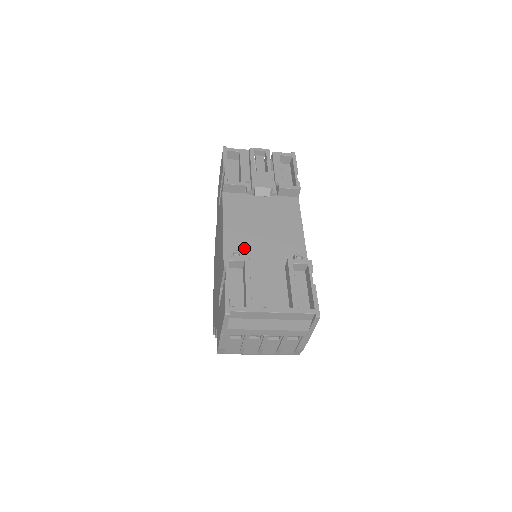
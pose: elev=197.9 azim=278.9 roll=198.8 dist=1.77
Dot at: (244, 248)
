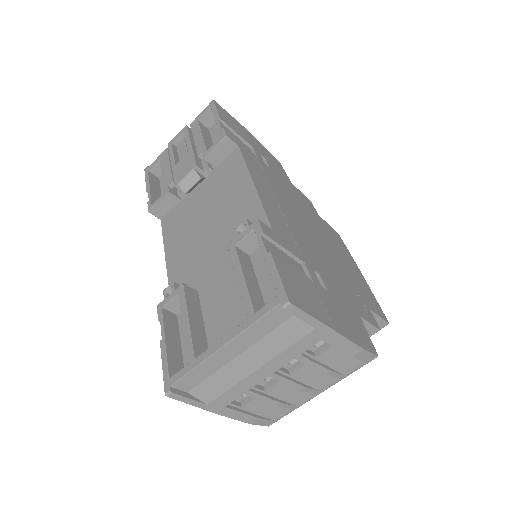
Dot at: (190, 271)
